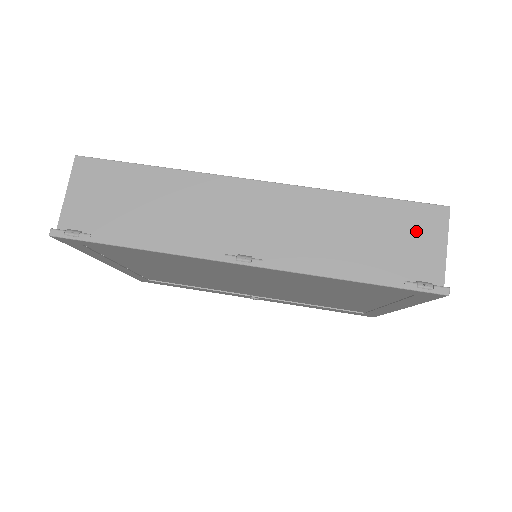
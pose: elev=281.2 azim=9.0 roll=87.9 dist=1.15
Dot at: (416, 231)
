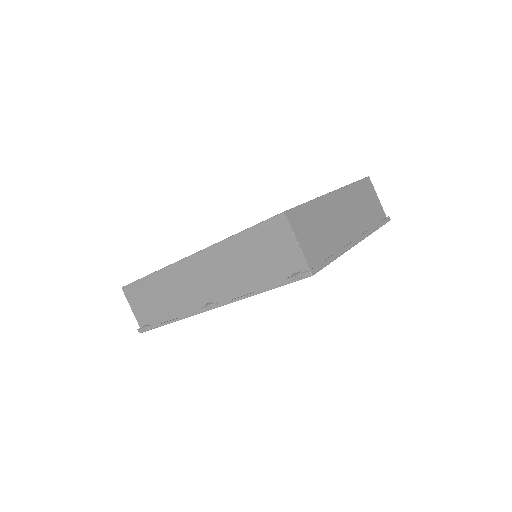
Dot at: (275, 241)
